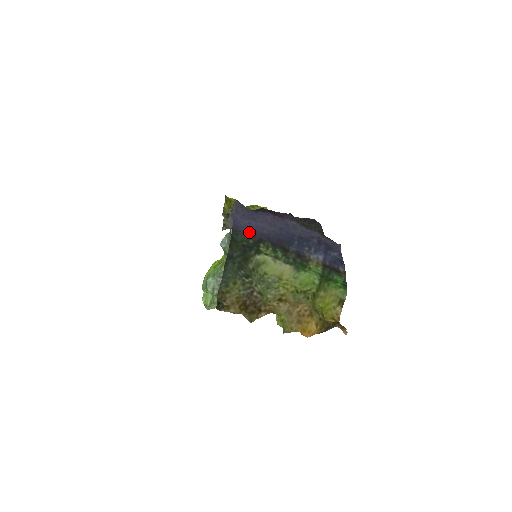
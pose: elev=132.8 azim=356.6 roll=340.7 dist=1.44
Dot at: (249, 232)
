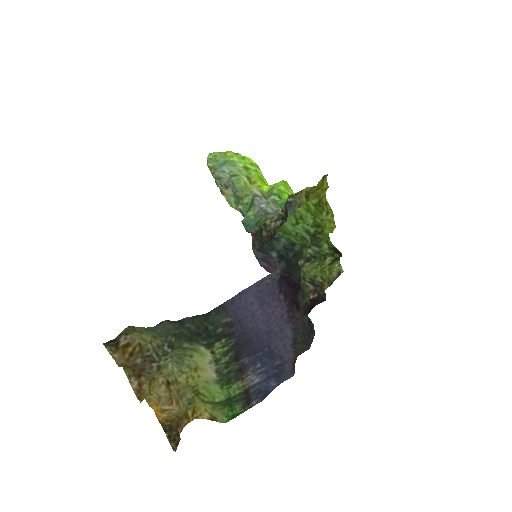
Dot at: (234, 317)
